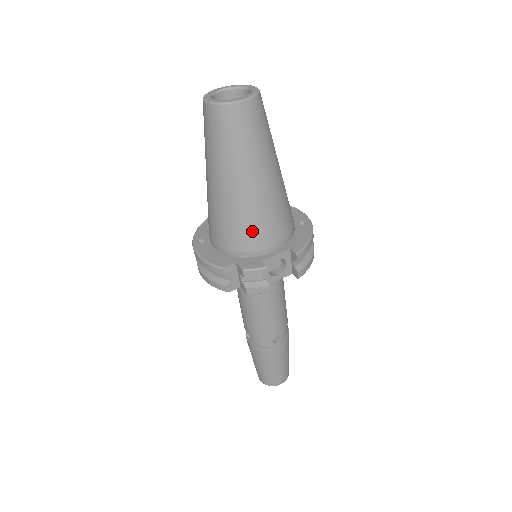
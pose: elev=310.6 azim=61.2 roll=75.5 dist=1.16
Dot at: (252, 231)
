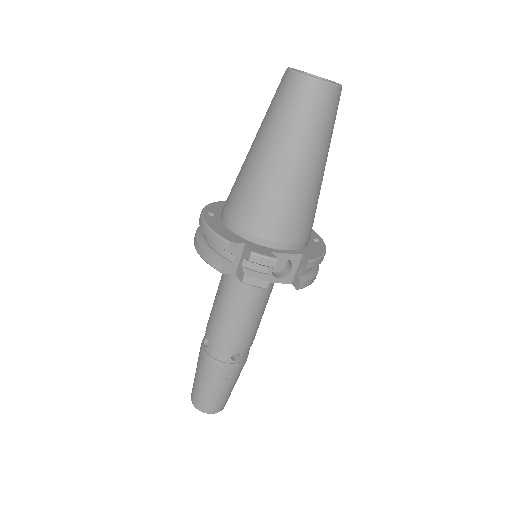
Dot at: (276, 218)
